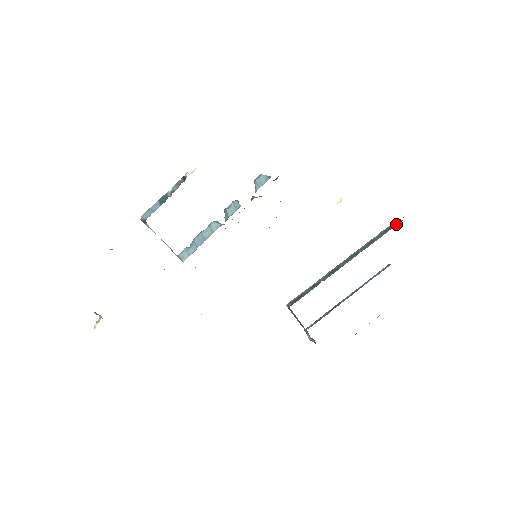
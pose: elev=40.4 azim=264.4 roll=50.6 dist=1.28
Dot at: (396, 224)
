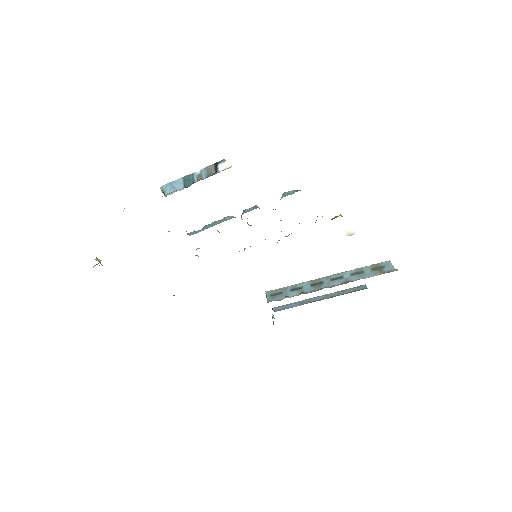
Dot at: (388, 270)
